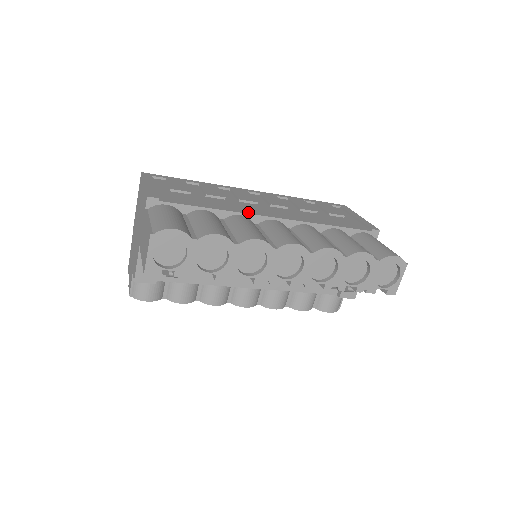
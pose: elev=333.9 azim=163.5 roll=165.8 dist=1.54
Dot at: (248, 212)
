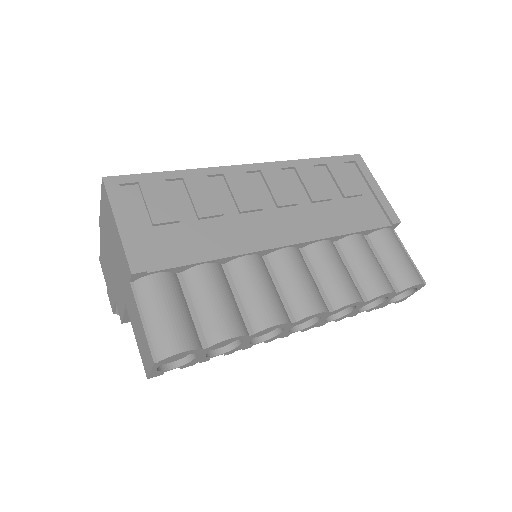
Dot at: (256, 247)
